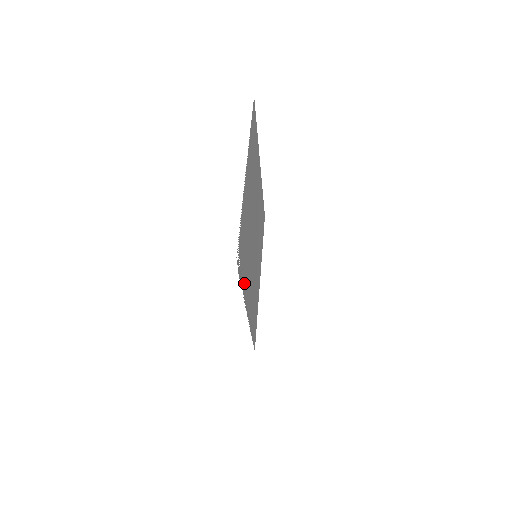
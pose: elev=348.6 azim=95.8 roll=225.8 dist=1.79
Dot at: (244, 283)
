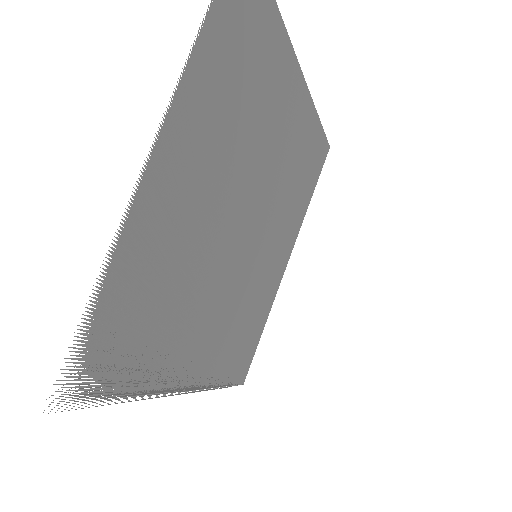
Dot at: (151, 372)
